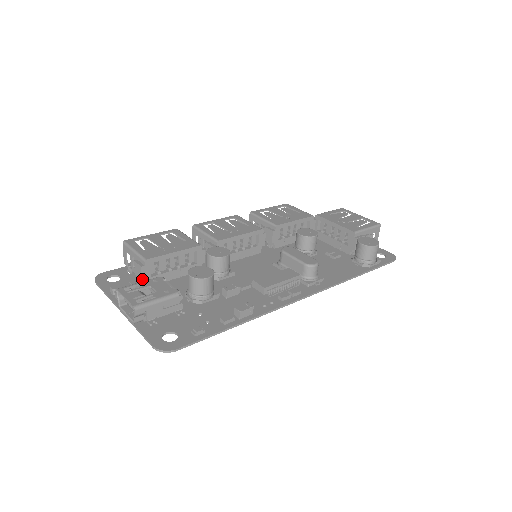
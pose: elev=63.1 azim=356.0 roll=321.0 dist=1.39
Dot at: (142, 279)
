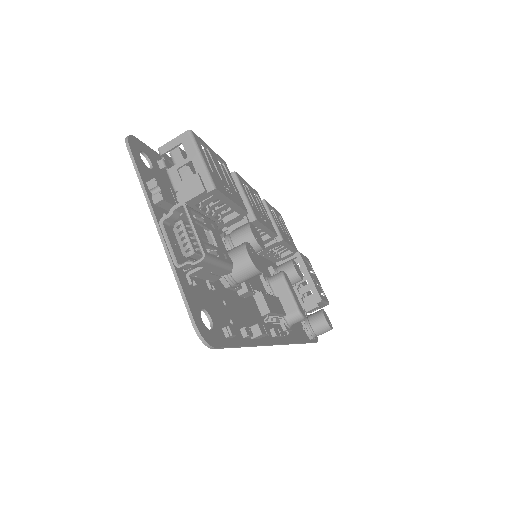
Dot at: (188, 201)
